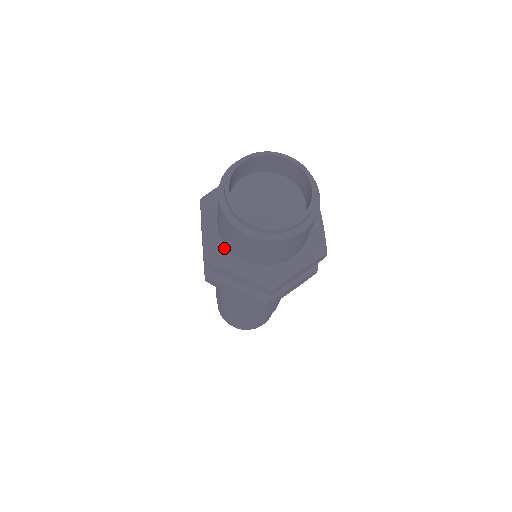
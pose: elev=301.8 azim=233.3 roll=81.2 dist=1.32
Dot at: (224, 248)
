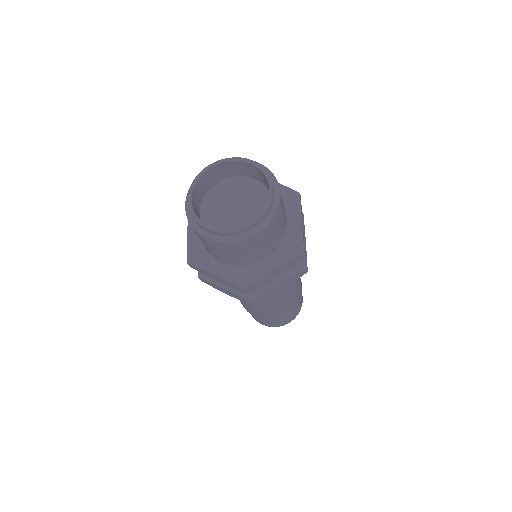
Dot at: (204, 250)
